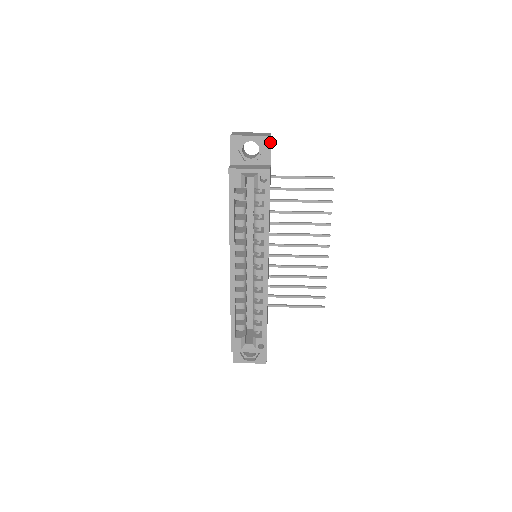
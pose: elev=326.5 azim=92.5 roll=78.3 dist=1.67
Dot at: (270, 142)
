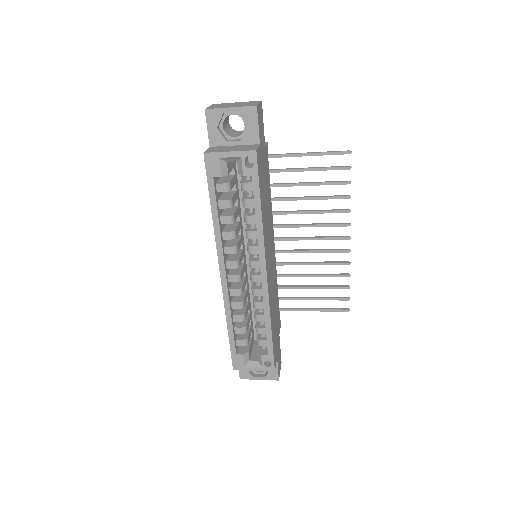
Dot at: (256, 114)
